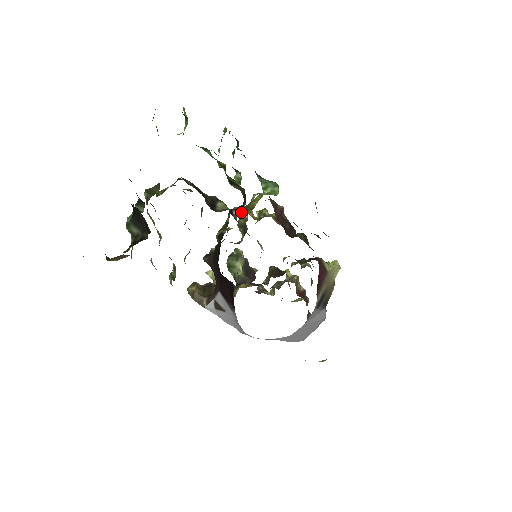
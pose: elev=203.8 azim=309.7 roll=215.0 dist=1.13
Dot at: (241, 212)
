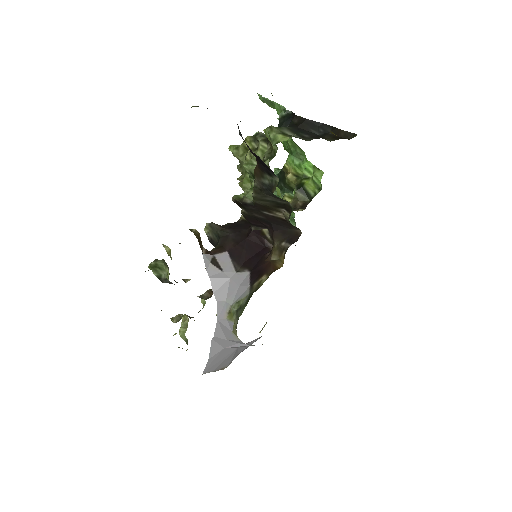
Dot at: (297, 211)
